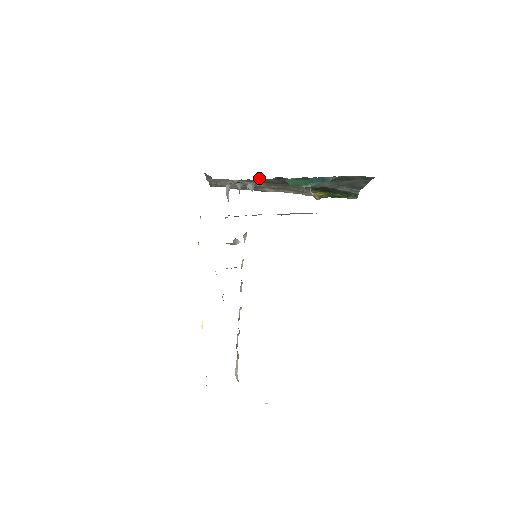
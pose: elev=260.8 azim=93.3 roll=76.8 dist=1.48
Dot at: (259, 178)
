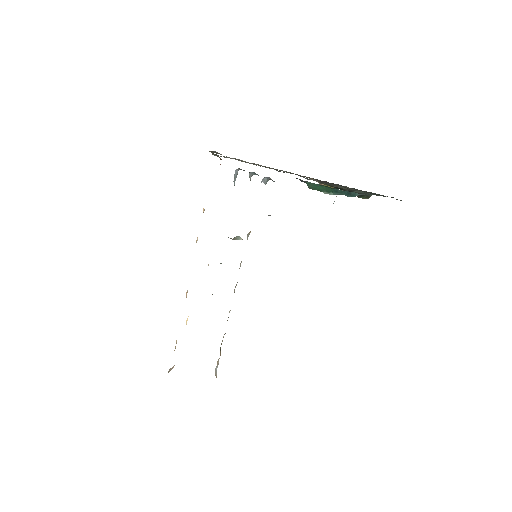
Dot at: occluded
